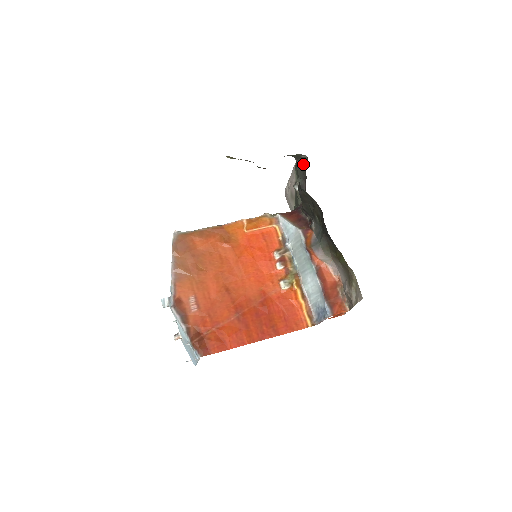
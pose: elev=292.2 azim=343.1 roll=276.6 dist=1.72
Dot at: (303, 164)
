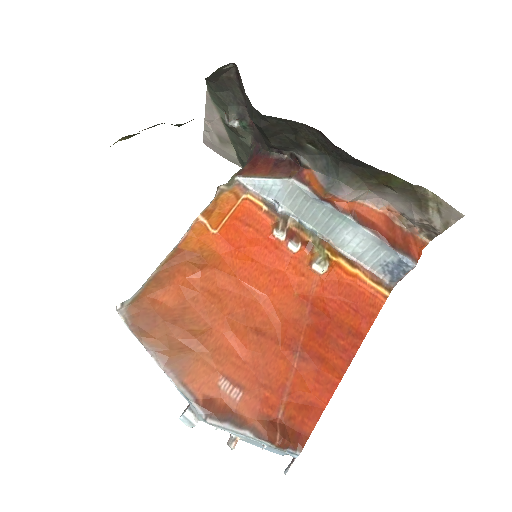
Dot at: (229, 81)
